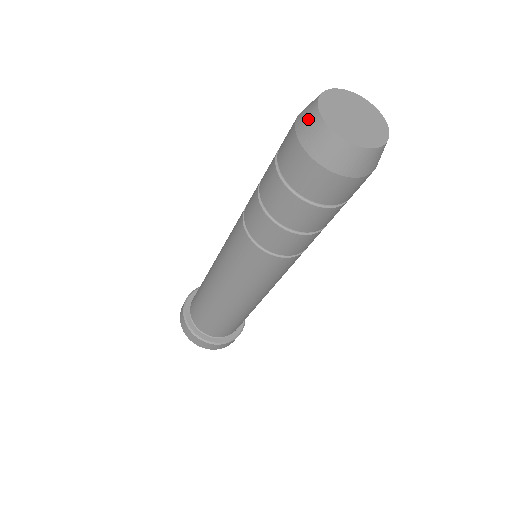
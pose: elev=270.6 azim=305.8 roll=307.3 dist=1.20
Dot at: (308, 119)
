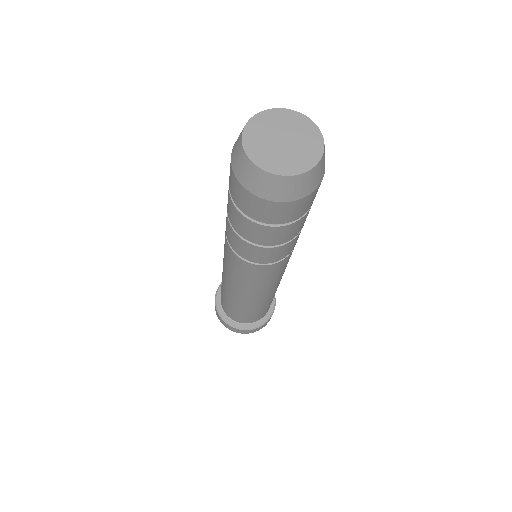
Dot at: (237, 140)
